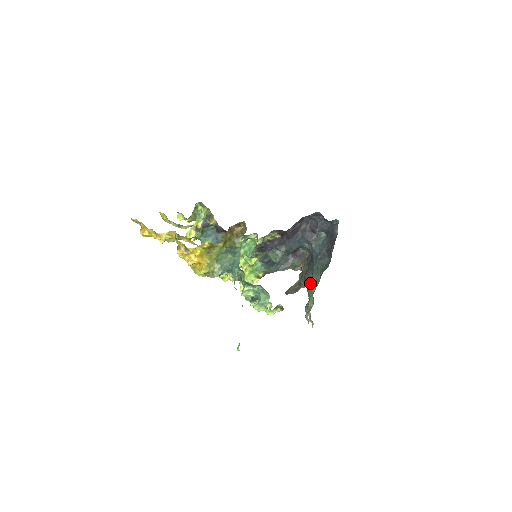
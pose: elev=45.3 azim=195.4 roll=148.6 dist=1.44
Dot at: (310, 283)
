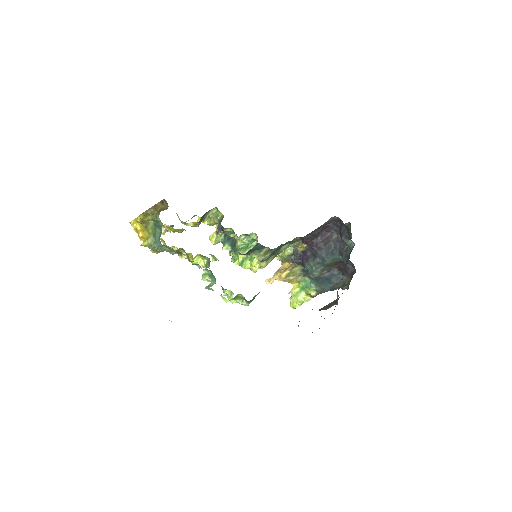
Dot at: occluded
